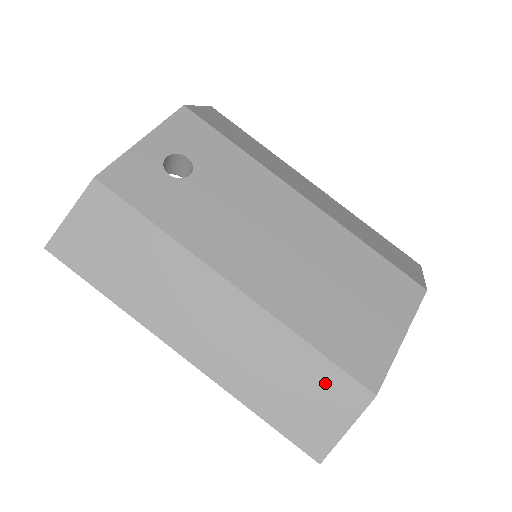
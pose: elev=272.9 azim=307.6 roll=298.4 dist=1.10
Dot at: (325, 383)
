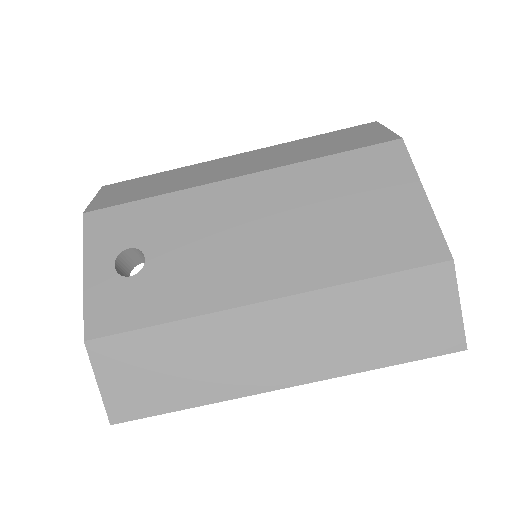
Dot at: (407, 293)
